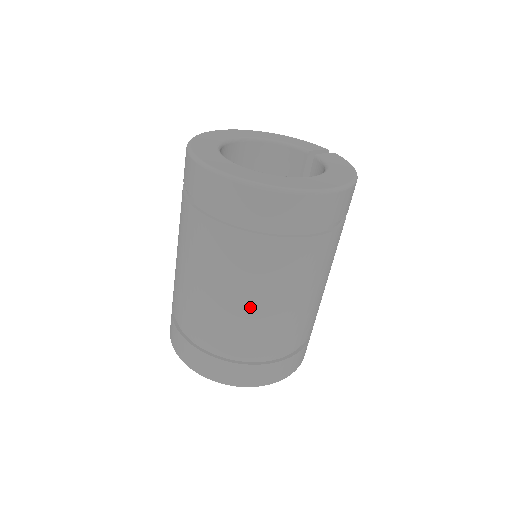
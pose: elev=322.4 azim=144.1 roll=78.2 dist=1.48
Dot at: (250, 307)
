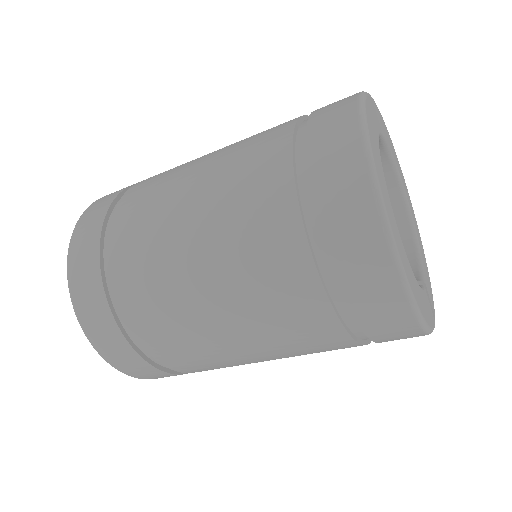
Dot at: (184, 204)
